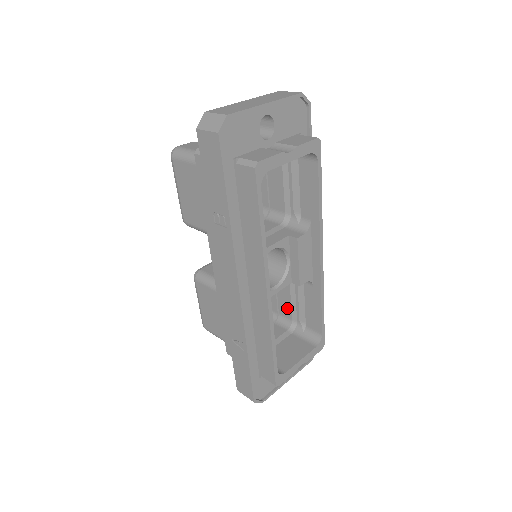
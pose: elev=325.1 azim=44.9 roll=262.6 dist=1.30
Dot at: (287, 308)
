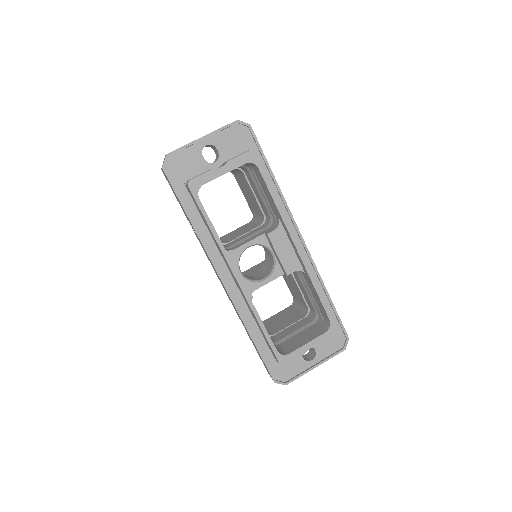
Dot at: (309, 301)
